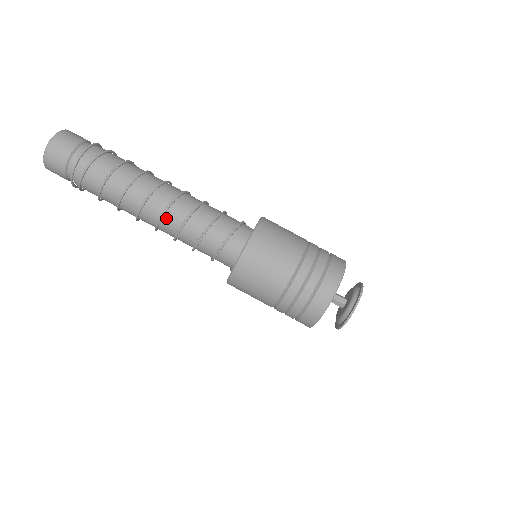
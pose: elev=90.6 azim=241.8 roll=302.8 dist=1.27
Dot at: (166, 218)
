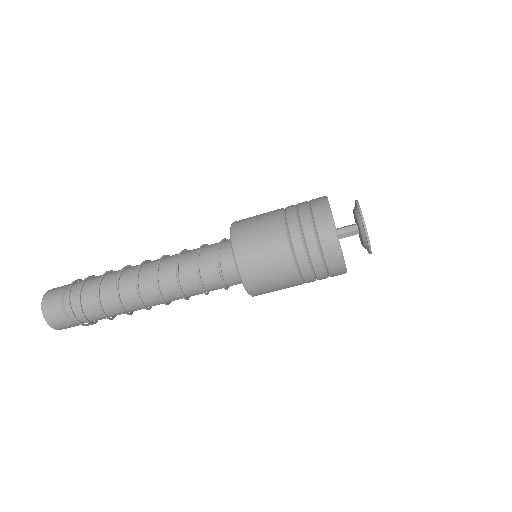
Dot at: (163, 290)
